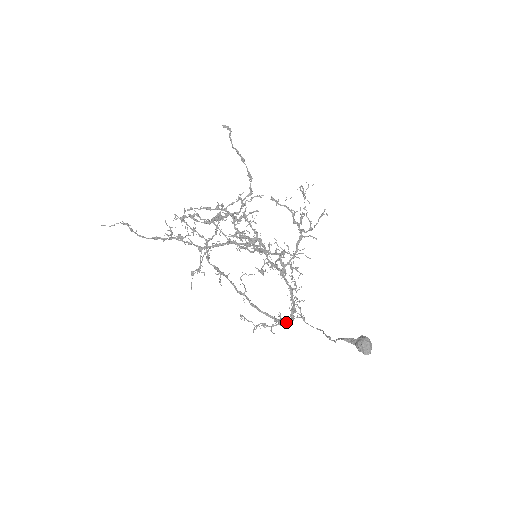
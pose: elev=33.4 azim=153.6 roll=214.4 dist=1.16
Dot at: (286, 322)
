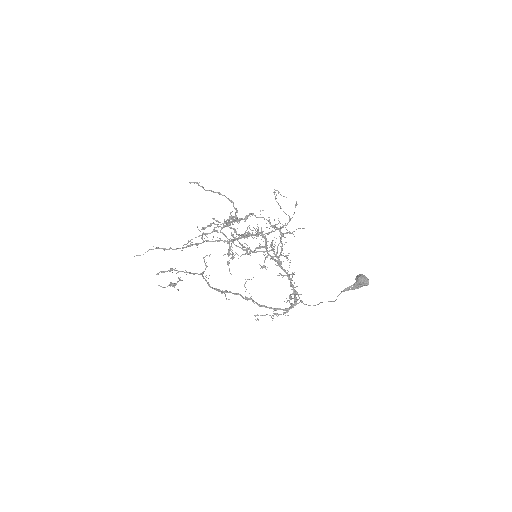
Dot at: (296, 299)
